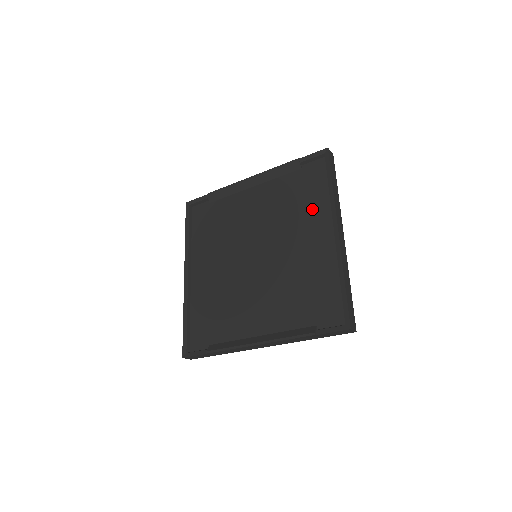
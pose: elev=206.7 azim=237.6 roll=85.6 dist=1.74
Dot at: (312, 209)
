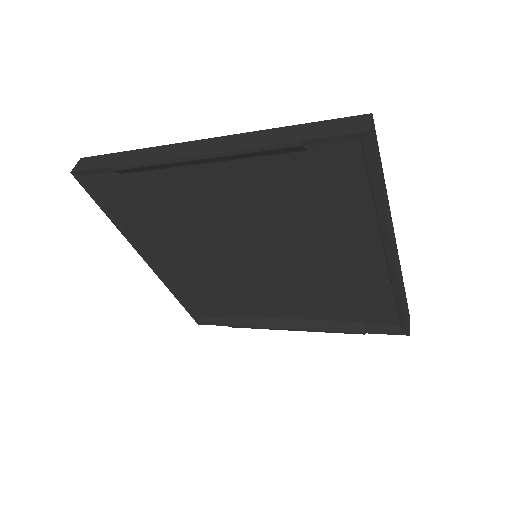
Dot at: (342, 219)
